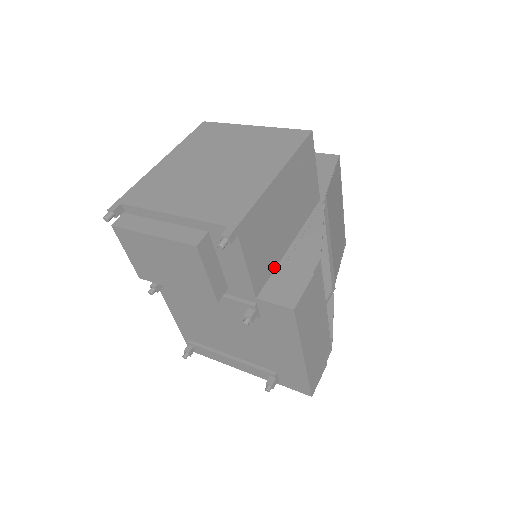
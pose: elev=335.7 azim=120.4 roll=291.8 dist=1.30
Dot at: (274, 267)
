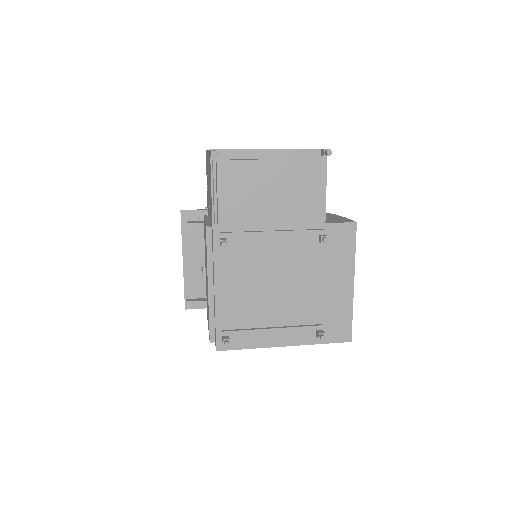
Dot at: occluded
